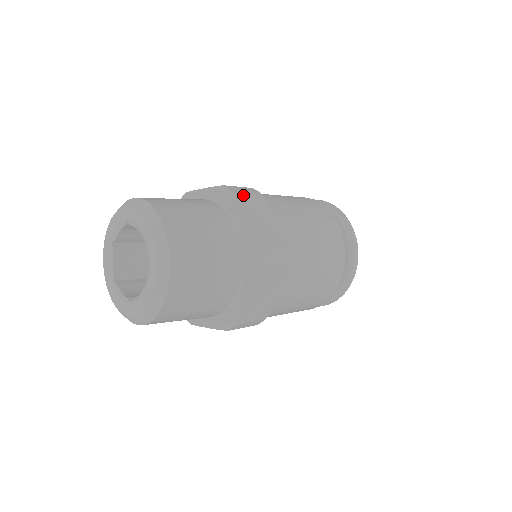
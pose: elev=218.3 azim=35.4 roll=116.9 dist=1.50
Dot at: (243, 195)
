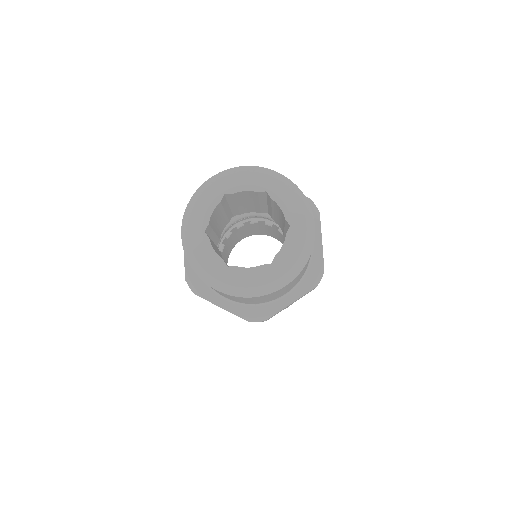
Dot at: occluded
